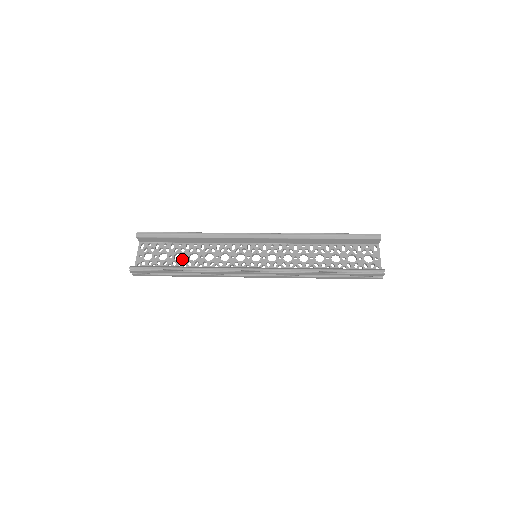
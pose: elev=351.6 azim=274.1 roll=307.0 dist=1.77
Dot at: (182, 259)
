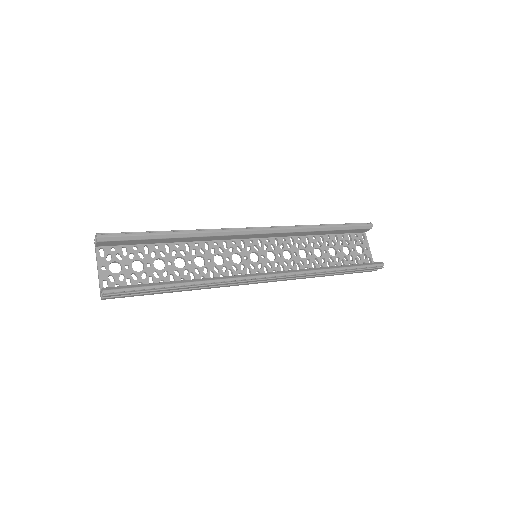
Dot at: (166, 267)
